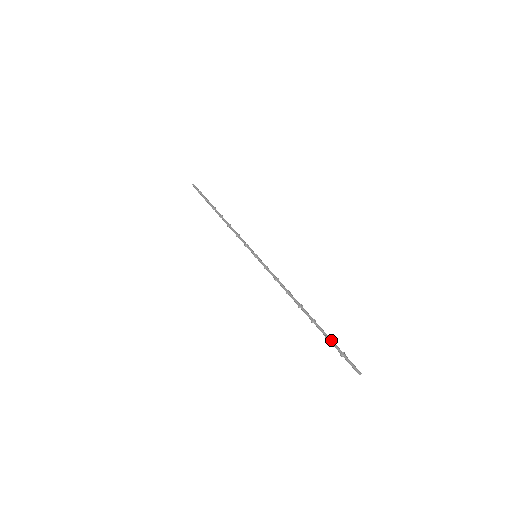
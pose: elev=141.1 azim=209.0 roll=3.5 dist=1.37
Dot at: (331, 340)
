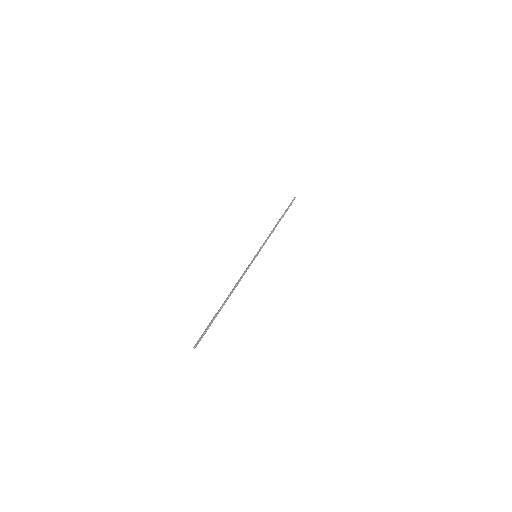
Dot at: (210, 322)
